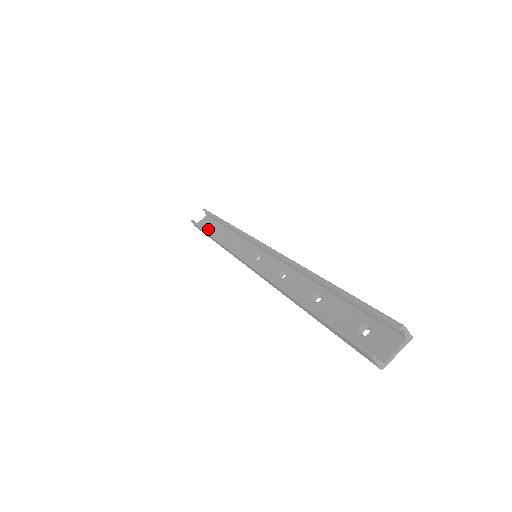
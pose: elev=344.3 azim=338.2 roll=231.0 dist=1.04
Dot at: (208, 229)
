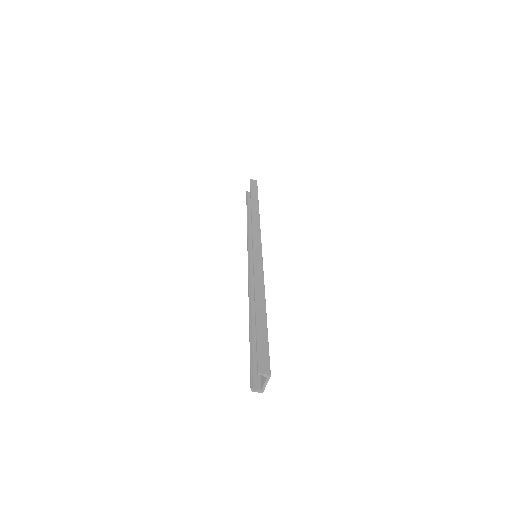
Dot at: occluded
